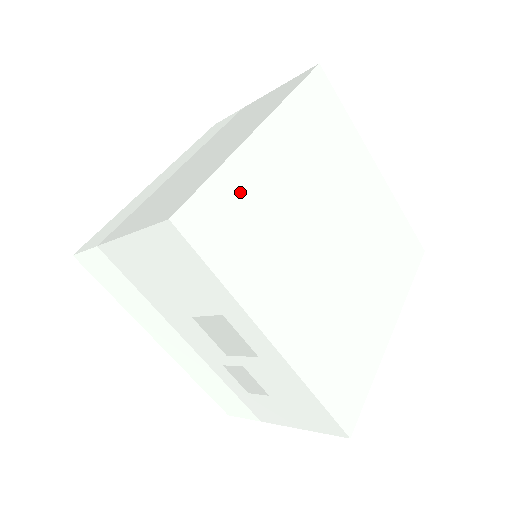
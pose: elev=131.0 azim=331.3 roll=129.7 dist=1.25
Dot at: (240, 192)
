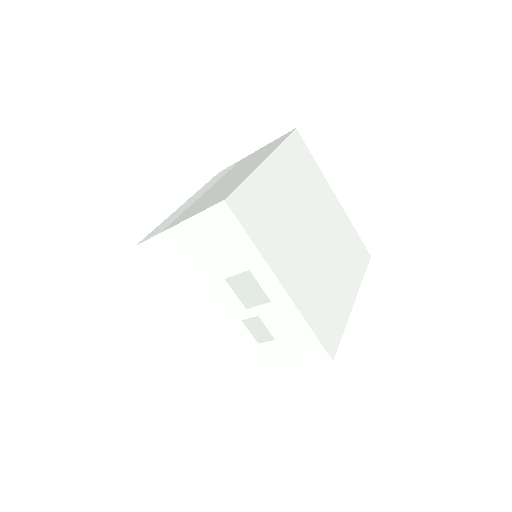
Dot at: (259, 193)
